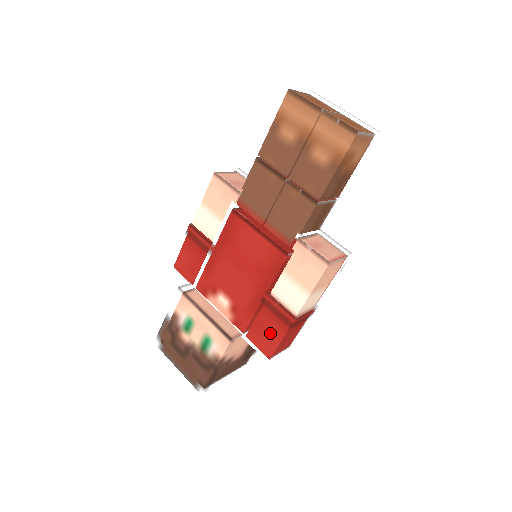
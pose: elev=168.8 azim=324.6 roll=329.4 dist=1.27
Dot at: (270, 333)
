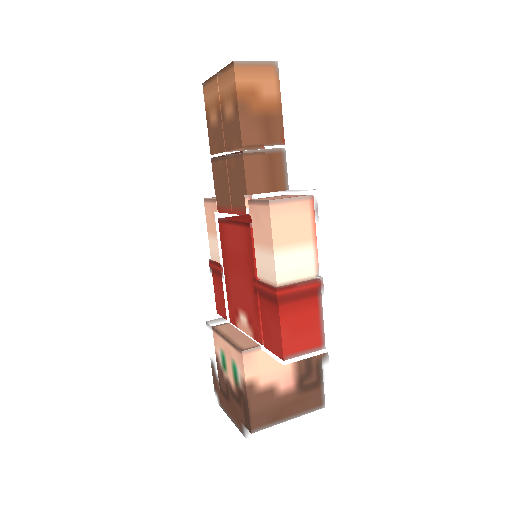
Dot at: (271, 325)
